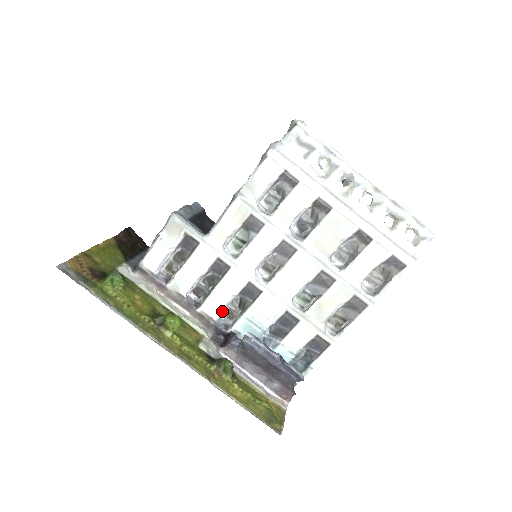
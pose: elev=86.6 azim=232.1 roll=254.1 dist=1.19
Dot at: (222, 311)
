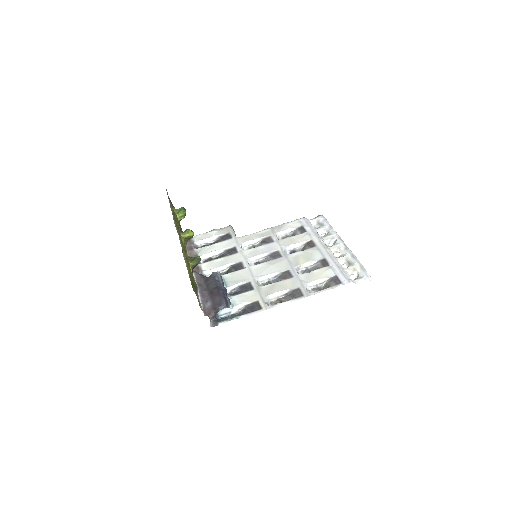
Dot at: (211, 272)
